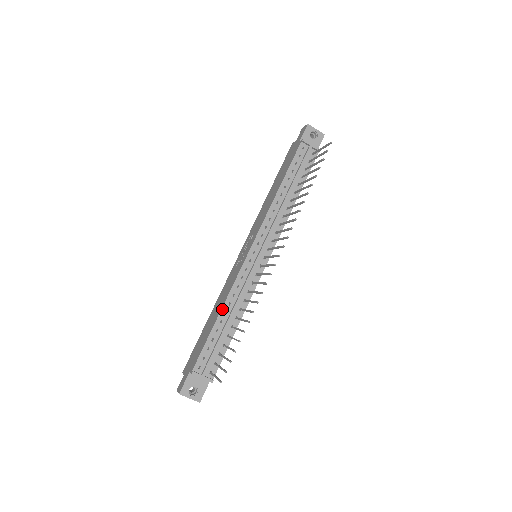
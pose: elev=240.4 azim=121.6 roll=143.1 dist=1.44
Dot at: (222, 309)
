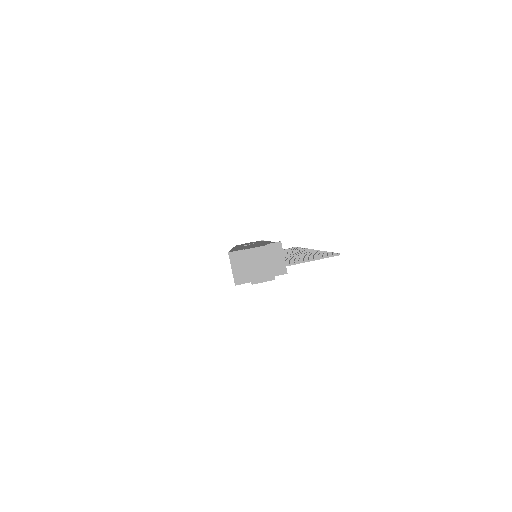
Dot at: occluded
